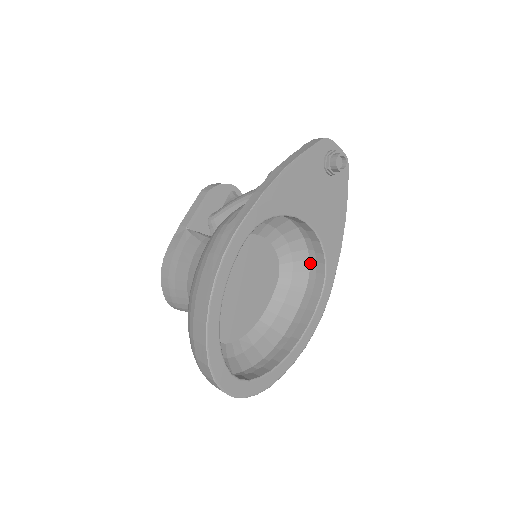
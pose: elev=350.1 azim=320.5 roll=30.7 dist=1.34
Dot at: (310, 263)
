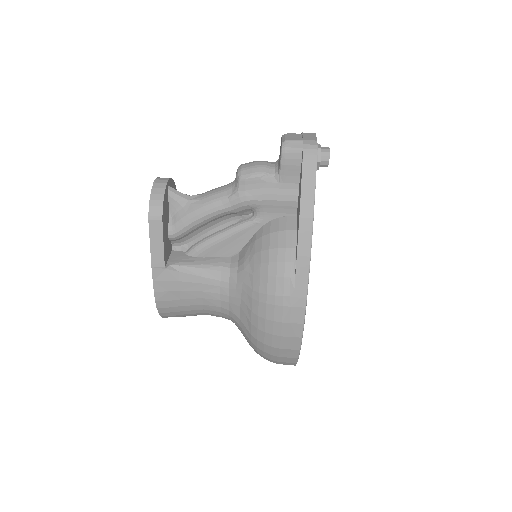
Dot at: occluded
